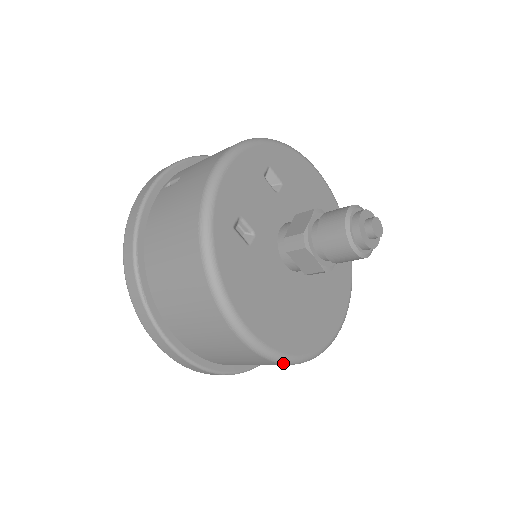
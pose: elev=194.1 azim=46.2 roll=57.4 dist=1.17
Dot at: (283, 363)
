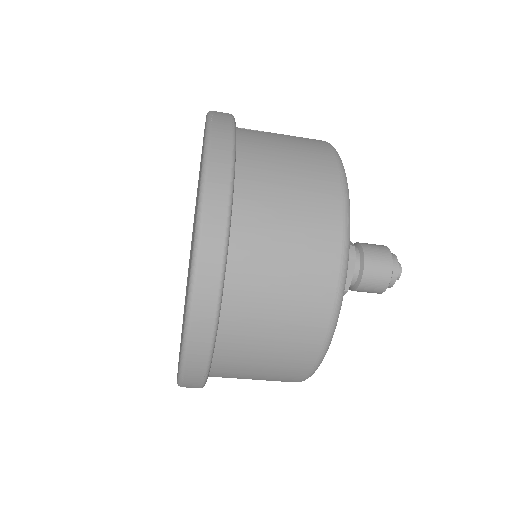
Dot at: (317, 364)
